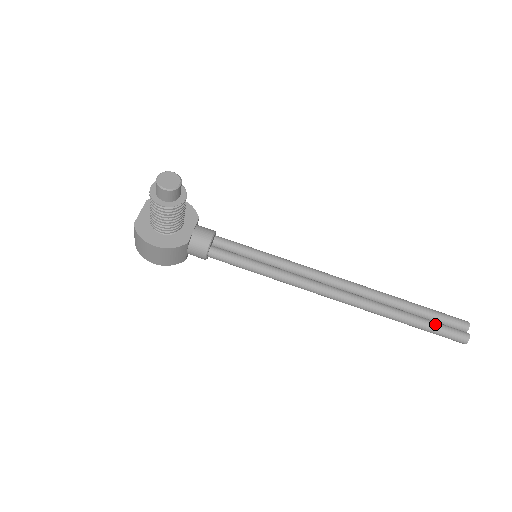
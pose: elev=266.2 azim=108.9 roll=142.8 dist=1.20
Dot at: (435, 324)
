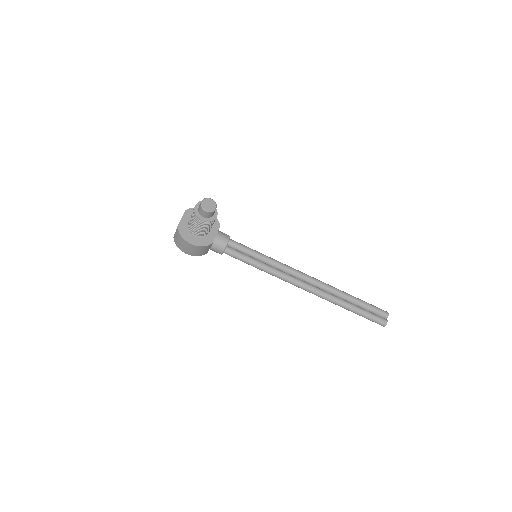
Dot at: (367, 312)
